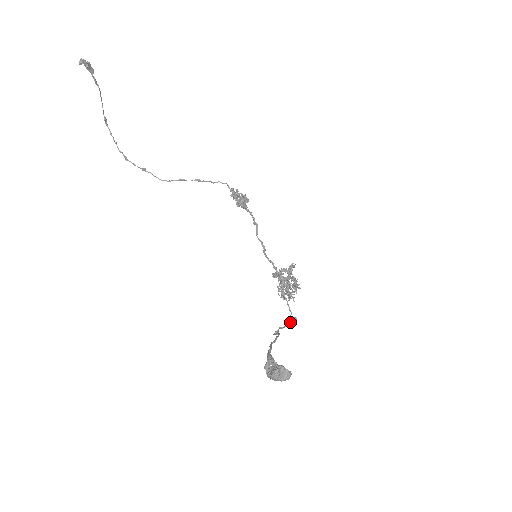
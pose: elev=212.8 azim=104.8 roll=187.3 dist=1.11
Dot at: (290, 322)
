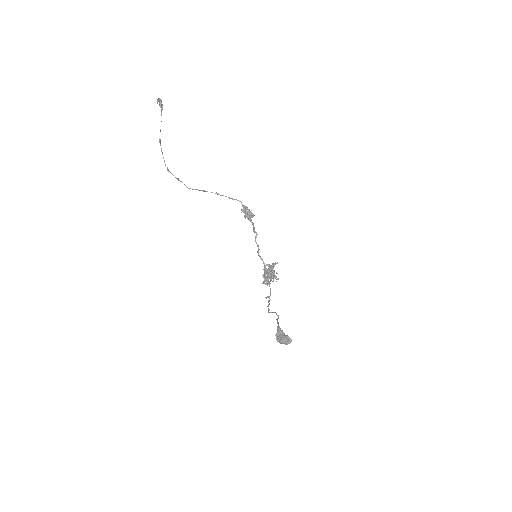
Dot at: (269, 301)
